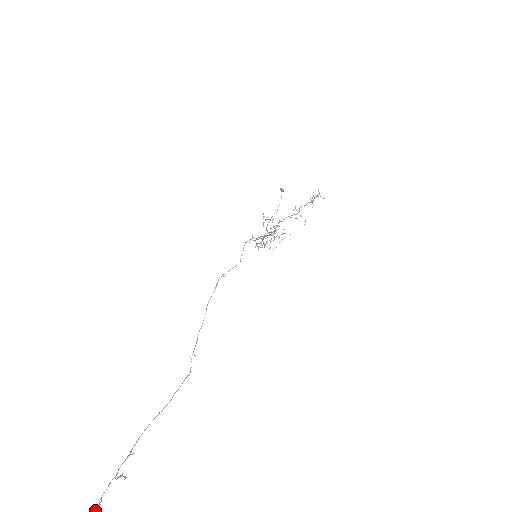
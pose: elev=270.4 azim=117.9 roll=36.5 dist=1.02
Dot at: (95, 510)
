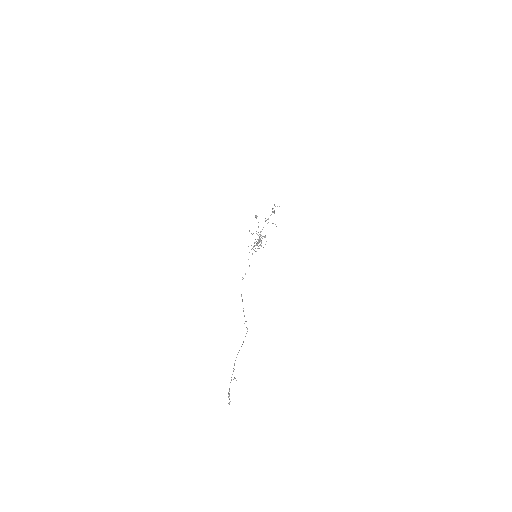
Dot at: (229, 394)
